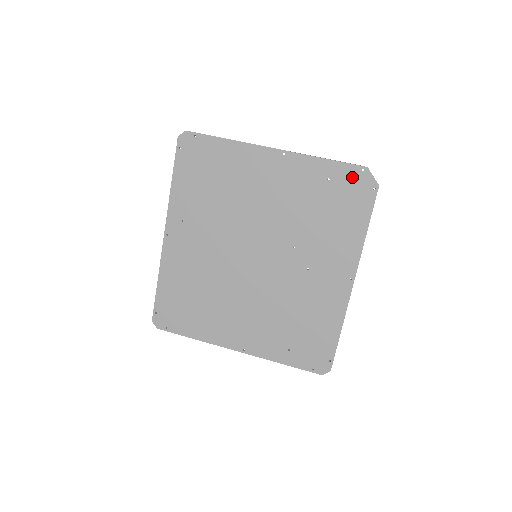
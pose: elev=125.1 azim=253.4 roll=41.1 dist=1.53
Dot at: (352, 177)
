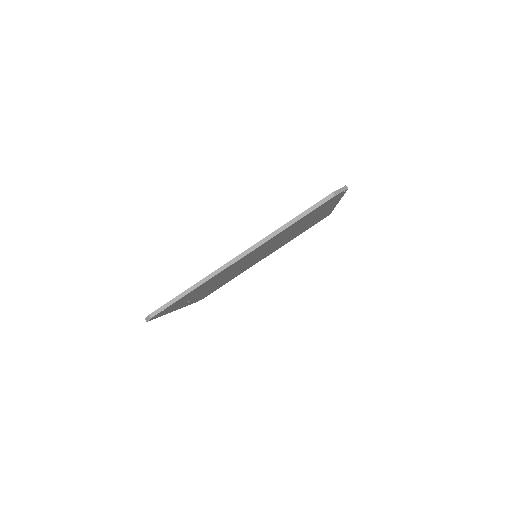
Dot at: occluded
